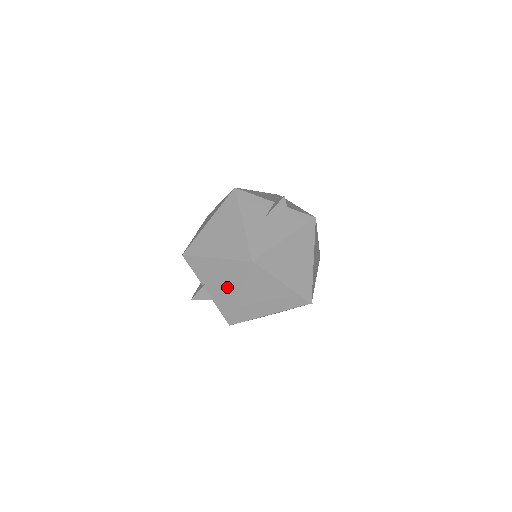
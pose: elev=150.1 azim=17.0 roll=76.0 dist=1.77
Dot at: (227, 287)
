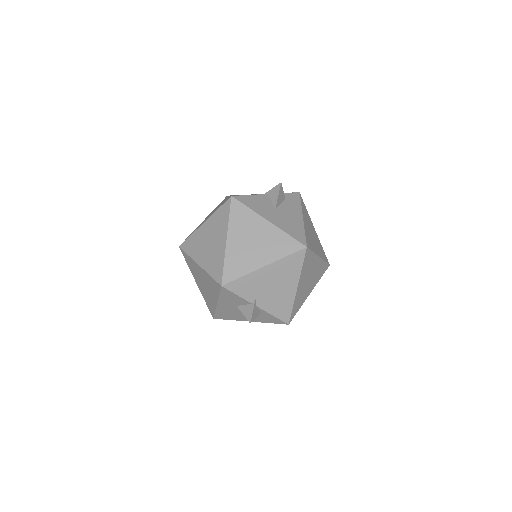
Dot at: (282, 288)
